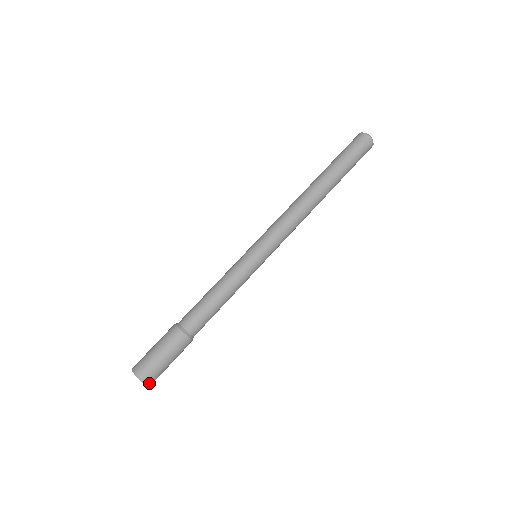
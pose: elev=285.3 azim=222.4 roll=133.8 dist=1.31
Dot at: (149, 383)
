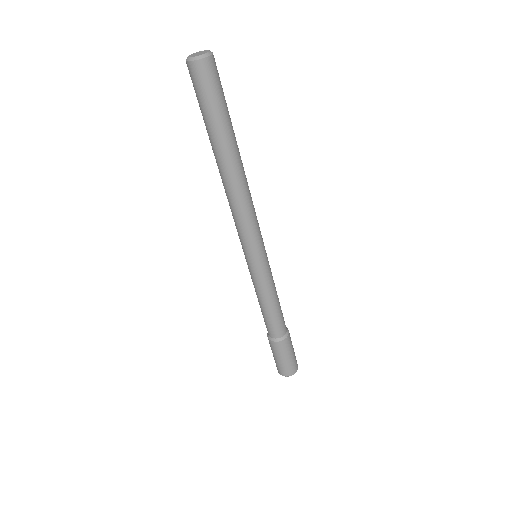
Dot at: occluded
